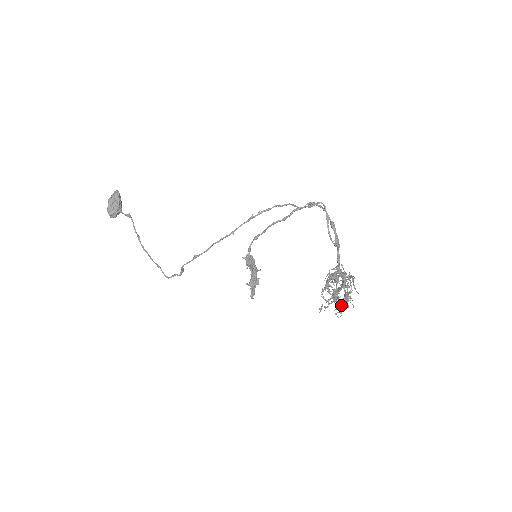
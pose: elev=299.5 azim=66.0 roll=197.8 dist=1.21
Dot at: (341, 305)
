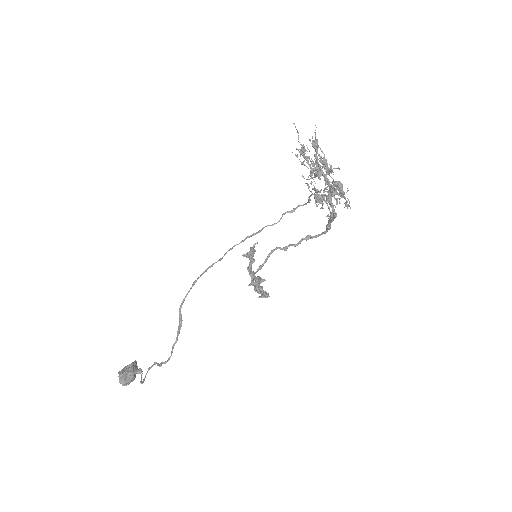
Dot at: occluded
